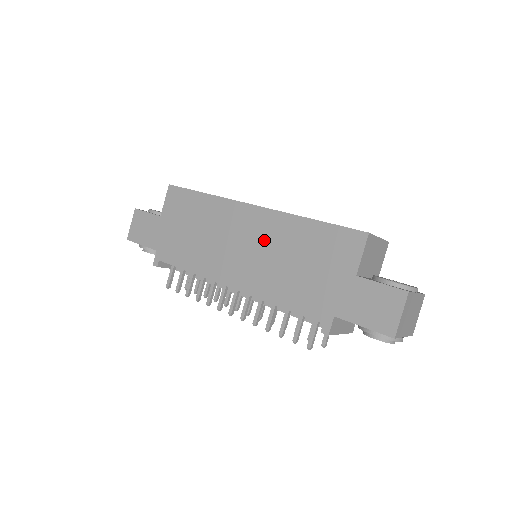
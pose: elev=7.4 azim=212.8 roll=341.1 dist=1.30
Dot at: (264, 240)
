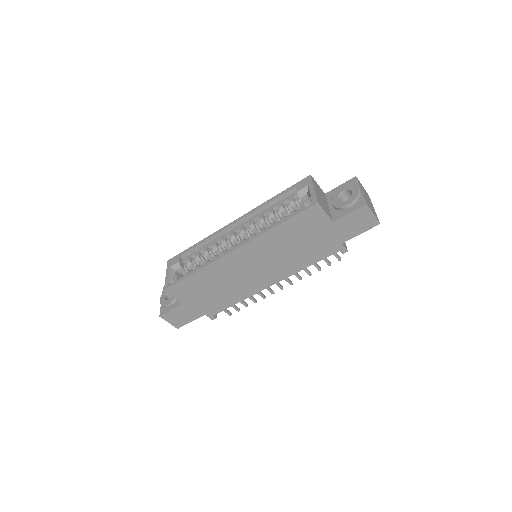
Dot at: (263, 256)
